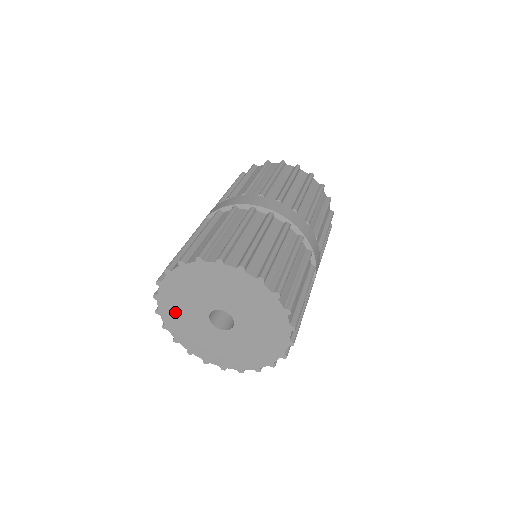
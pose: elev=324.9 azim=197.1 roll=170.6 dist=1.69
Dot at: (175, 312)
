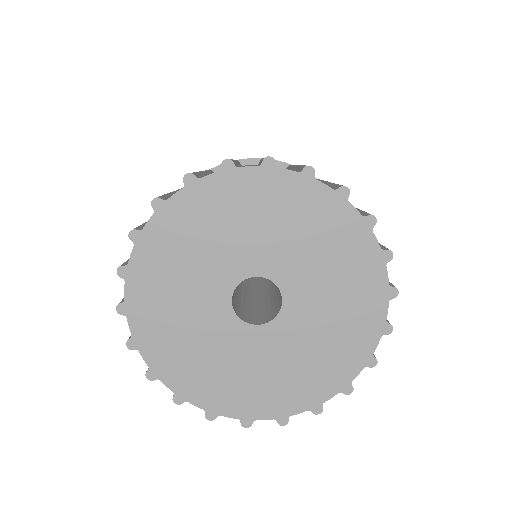
Dot at: (165, 327)
